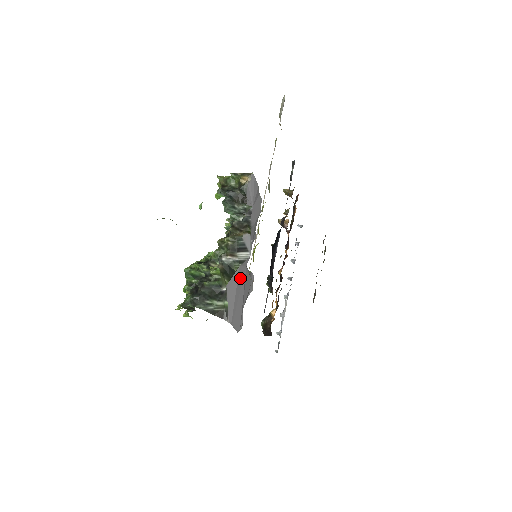
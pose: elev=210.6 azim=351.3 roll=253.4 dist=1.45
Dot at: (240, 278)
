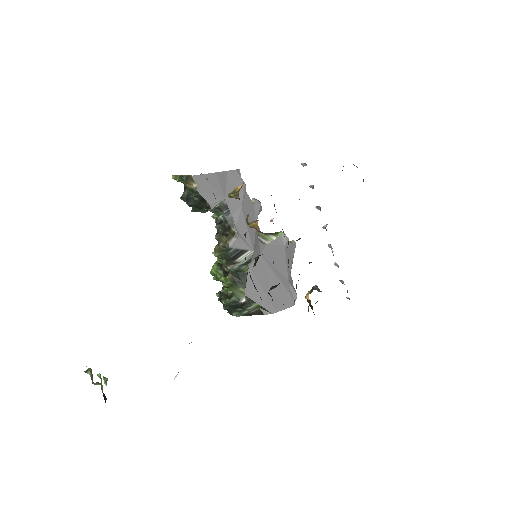
Dot at: (259, 271)
